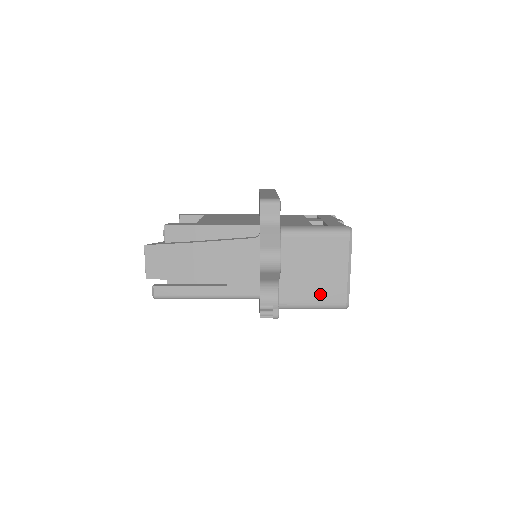
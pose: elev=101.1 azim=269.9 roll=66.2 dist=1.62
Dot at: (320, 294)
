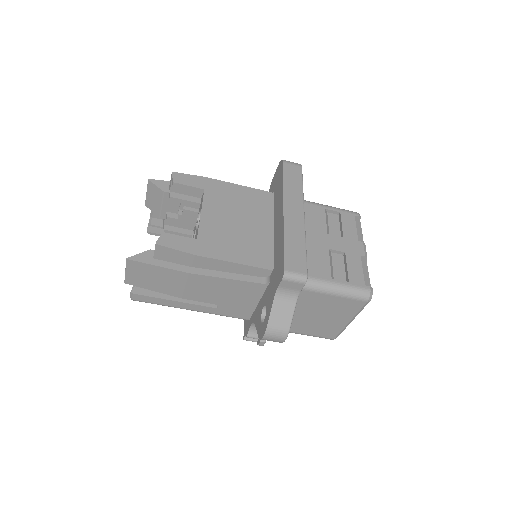
Dot at: (312, 330)
